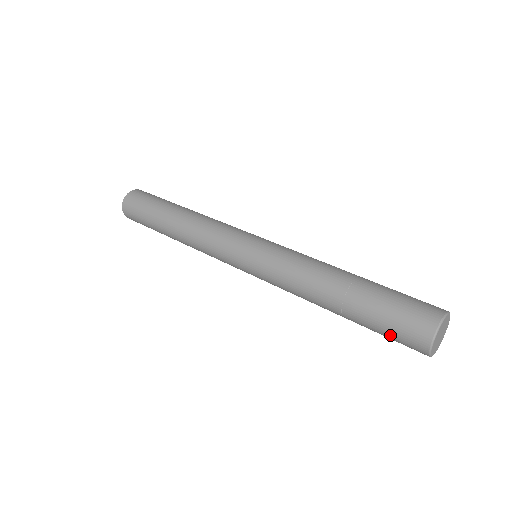
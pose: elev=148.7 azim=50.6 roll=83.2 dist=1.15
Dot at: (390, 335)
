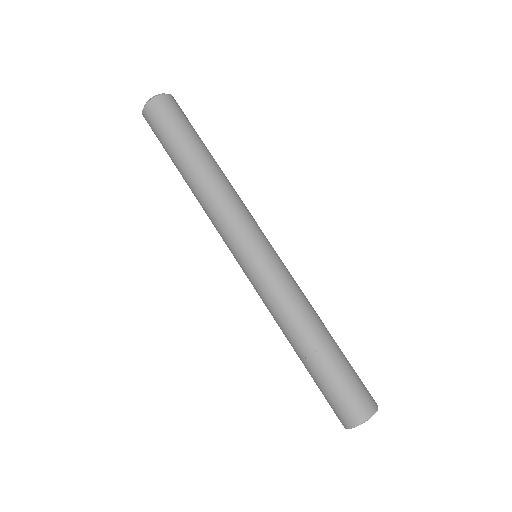
Dot at: occluded
